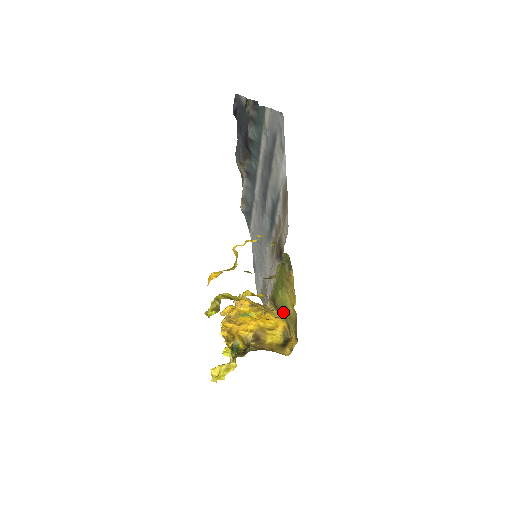
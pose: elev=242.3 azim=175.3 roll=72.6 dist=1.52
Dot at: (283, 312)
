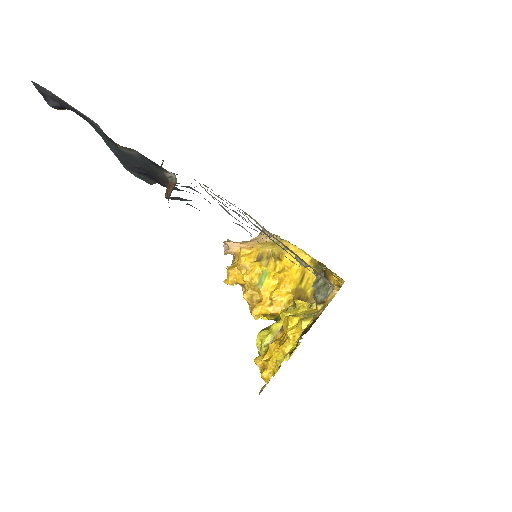
Dot at: occluded
